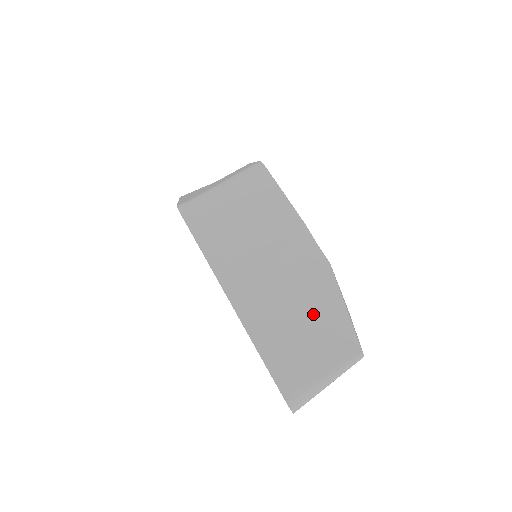
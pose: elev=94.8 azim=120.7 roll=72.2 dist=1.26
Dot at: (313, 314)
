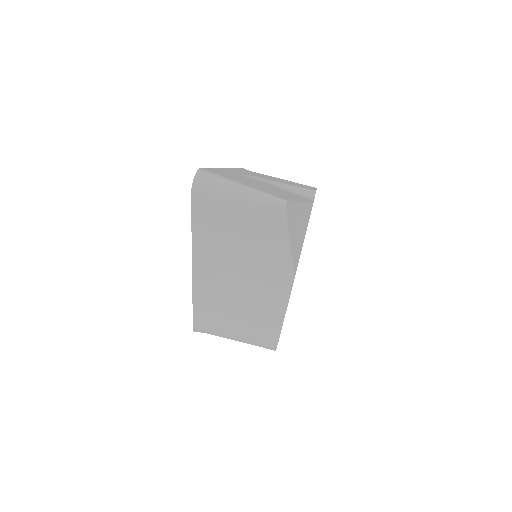
Dot at: (273, 190)
